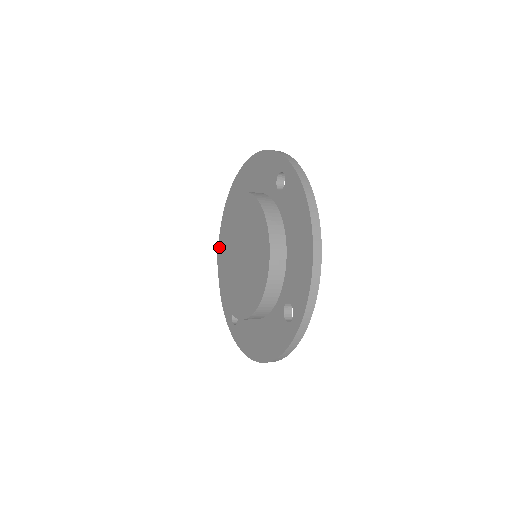
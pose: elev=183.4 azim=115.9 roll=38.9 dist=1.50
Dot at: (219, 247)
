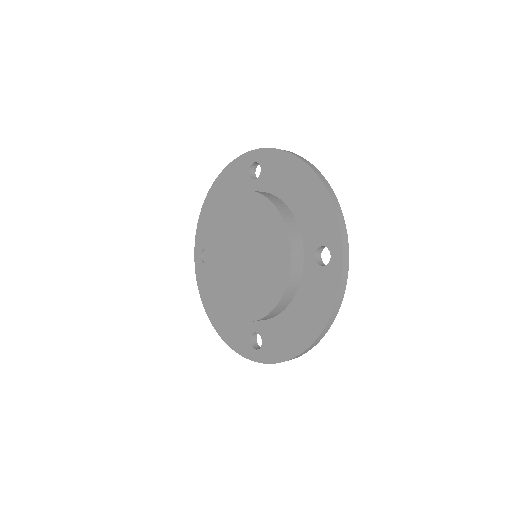
Dot at: (210, 281)
